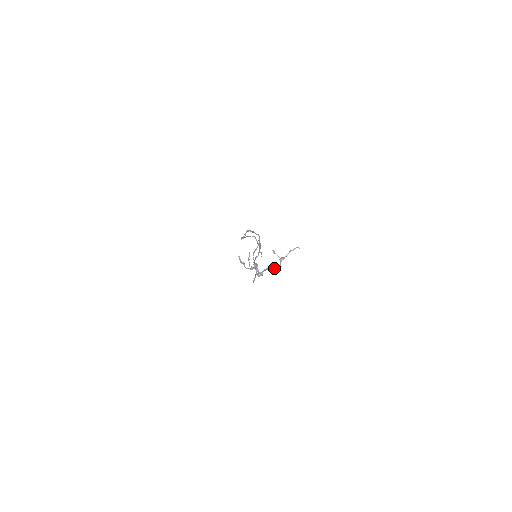
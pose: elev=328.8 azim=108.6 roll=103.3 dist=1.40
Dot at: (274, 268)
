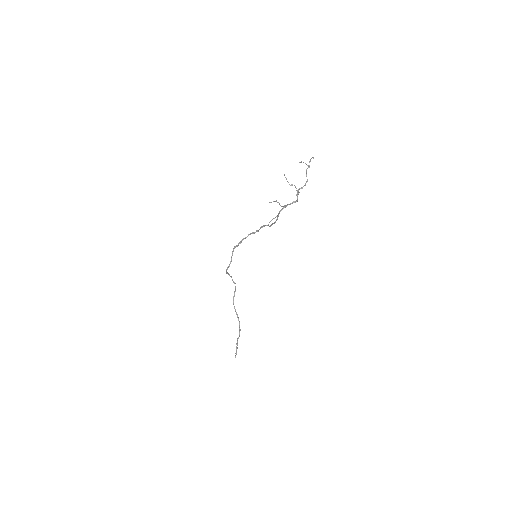
Dot at: (304, 185)
